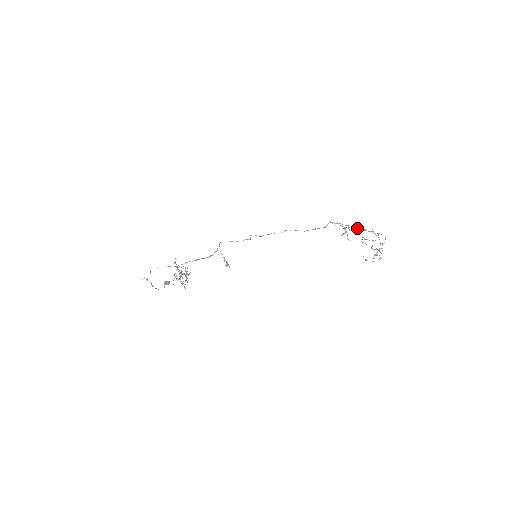
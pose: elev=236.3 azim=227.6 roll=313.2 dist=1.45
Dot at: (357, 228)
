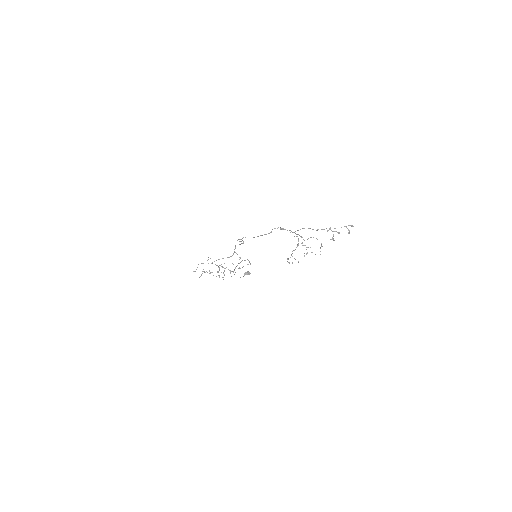
Dot at: (295, 233)
